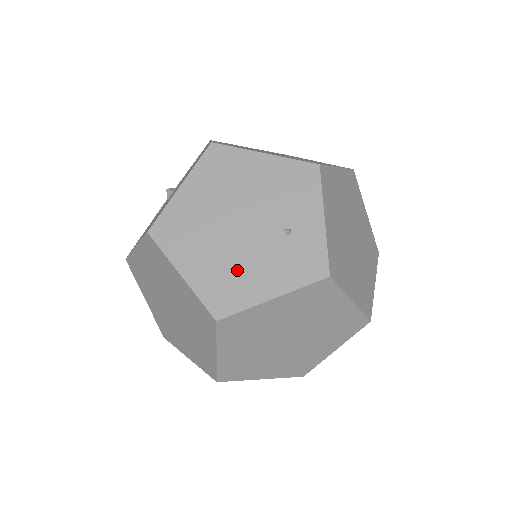
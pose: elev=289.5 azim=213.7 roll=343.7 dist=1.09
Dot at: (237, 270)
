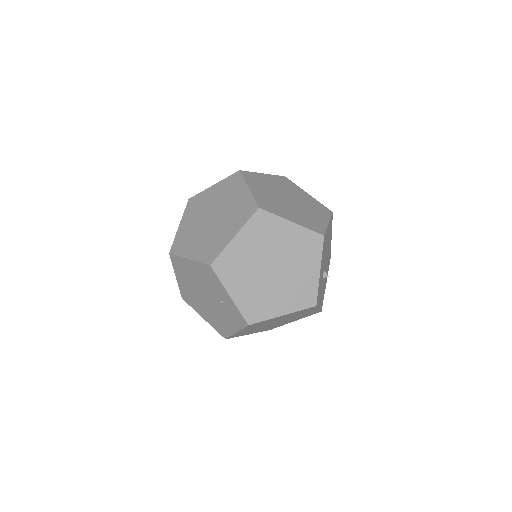
Dot at: (217, 318)
